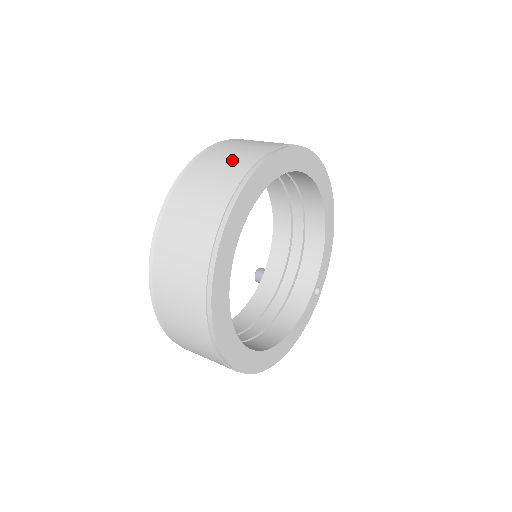
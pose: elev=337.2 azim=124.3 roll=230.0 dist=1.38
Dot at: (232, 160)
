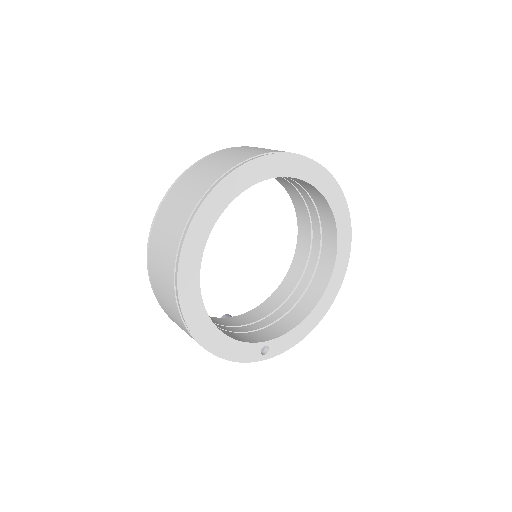
Dot at: occluded
